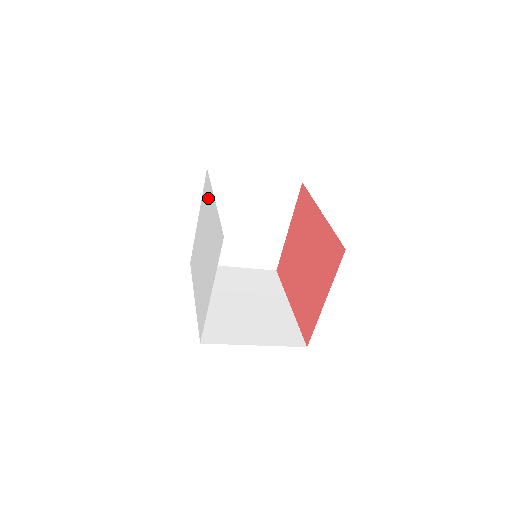
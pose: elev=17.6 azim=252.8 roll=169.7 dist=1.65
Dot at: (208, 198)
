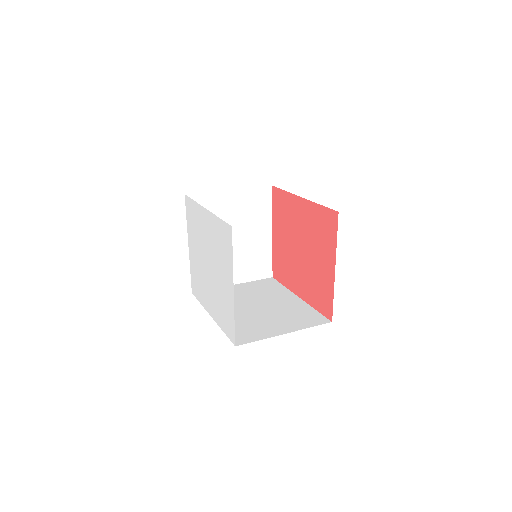
Dot at: (196, 216)
